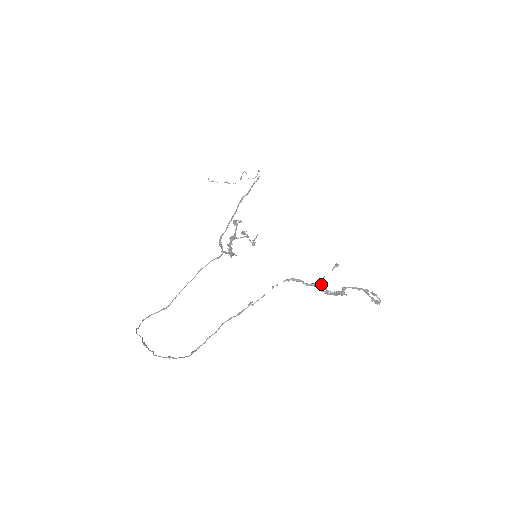
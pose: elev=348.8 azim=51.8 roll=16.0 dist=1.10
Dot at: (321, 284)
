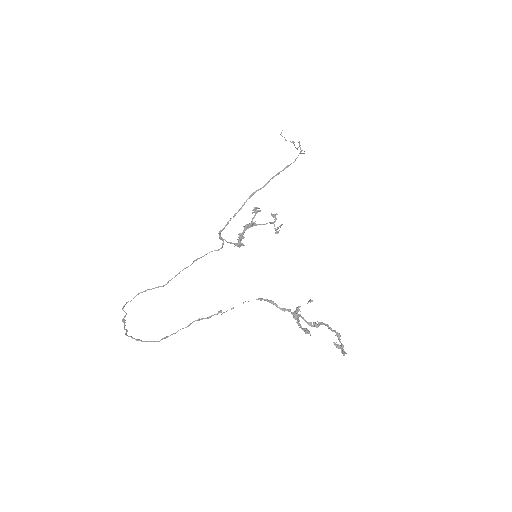
Dot at: (295, 312)
